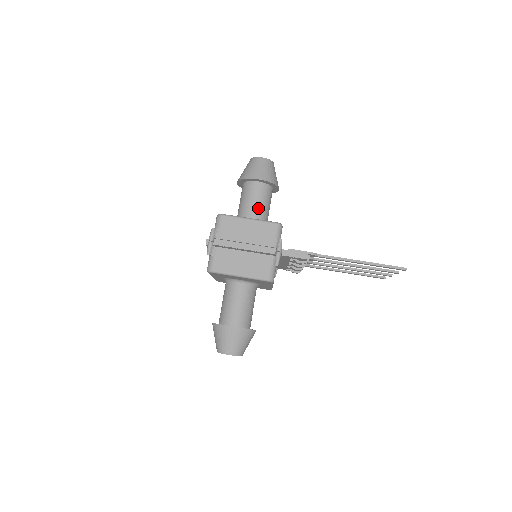
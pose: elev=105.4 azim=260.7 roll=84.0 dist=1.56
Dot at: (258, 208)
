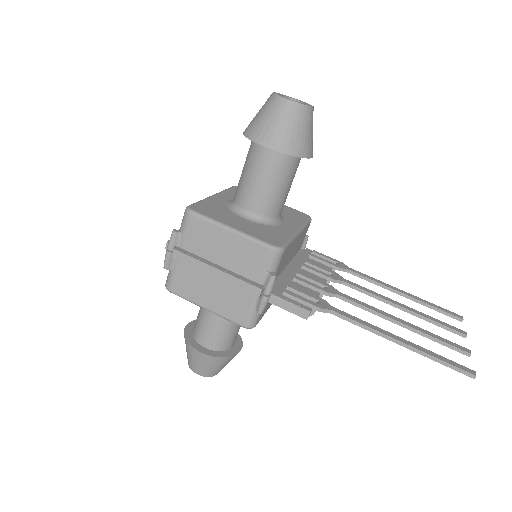
Dot at: (263, 193)
